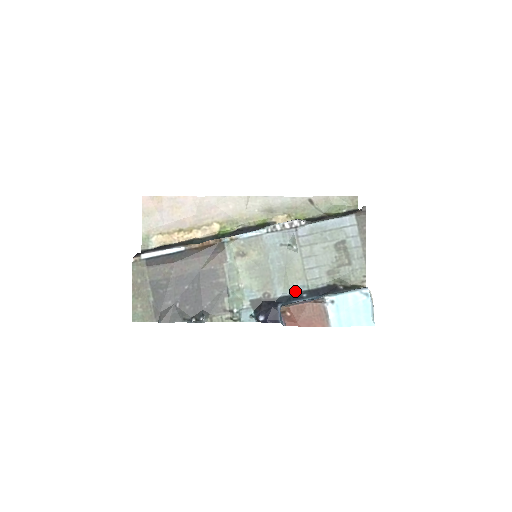
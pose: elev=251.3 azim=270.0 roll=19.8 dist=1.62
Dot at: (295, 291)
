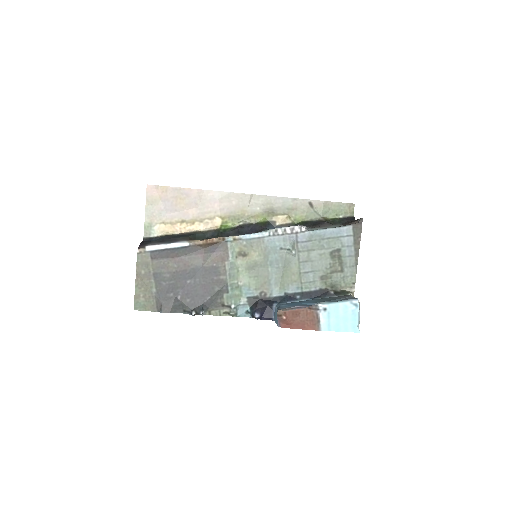
Dot at: (290, 292)
